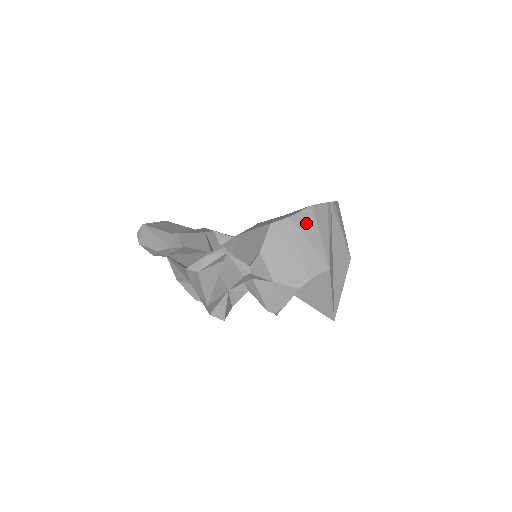
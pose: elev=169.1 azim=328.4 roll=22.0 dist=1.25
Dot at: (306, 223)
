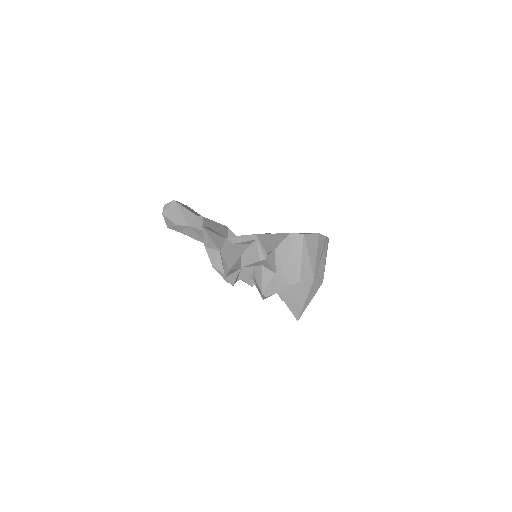
Dot at: (311, 243)
